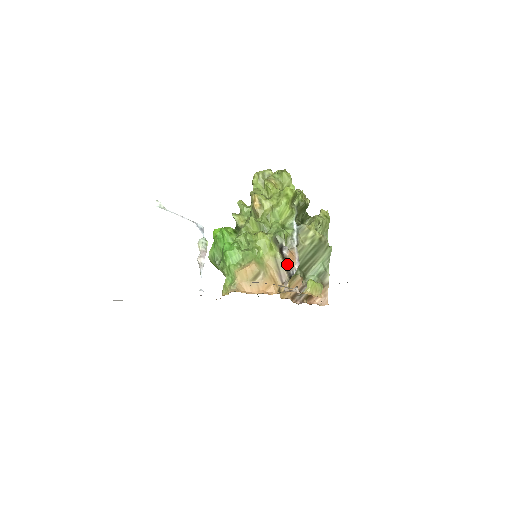
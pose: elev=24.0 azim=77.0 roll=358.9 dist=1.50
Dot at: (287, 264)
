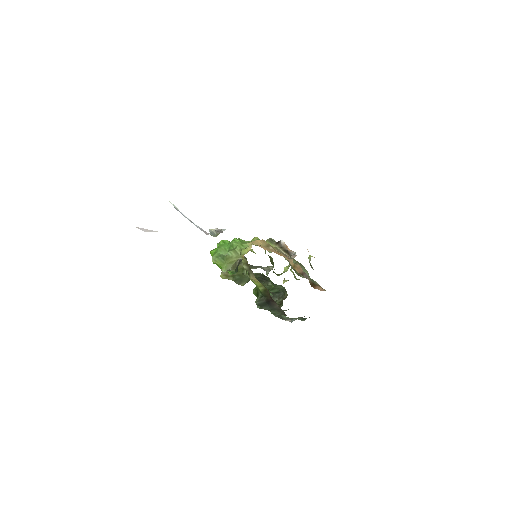
Dot at: (286, 251)
